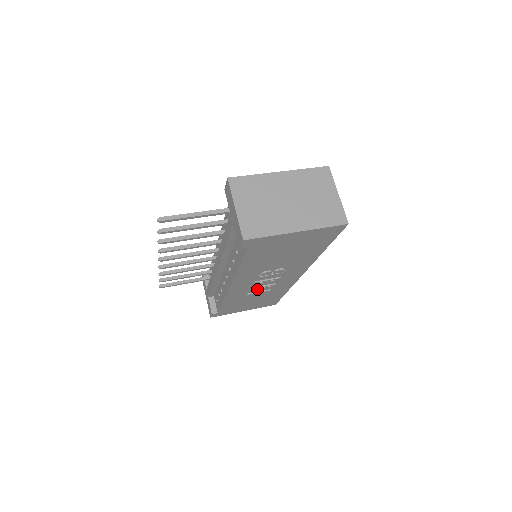
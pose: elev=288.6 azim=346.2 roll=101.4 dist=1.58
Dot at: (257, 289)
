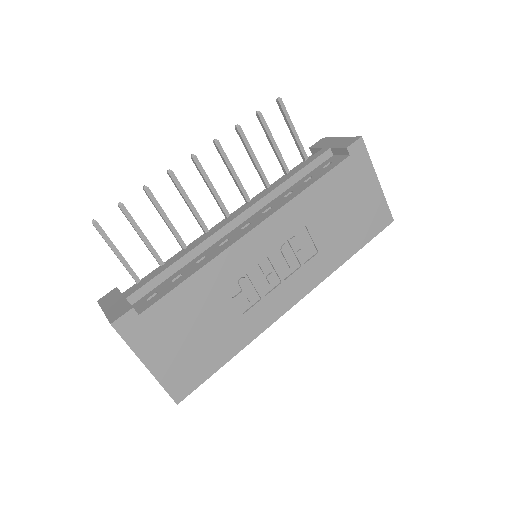
Dot at: (246, 284)
